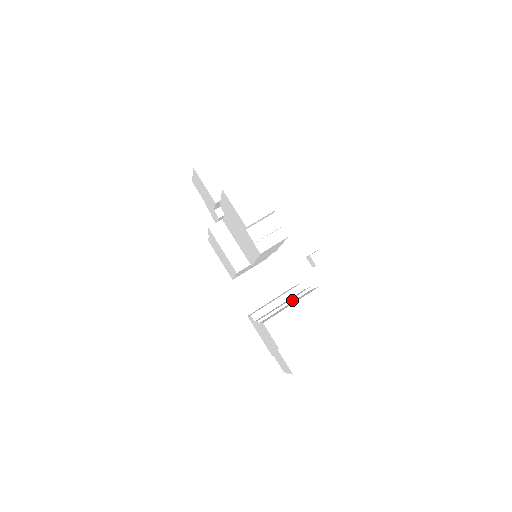
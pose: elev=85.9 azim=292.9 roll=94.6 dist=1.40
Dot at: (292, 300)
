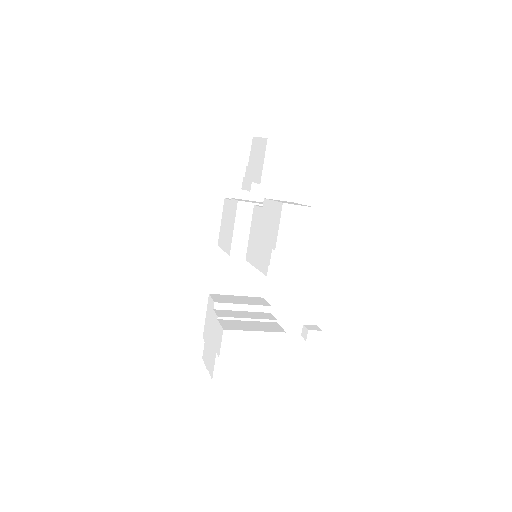
Dot at: (257, 320)
